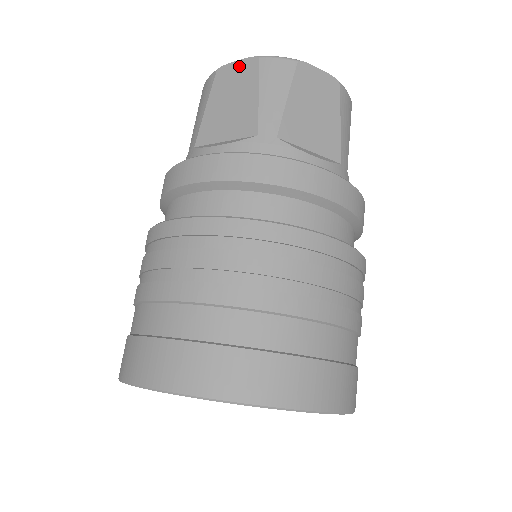
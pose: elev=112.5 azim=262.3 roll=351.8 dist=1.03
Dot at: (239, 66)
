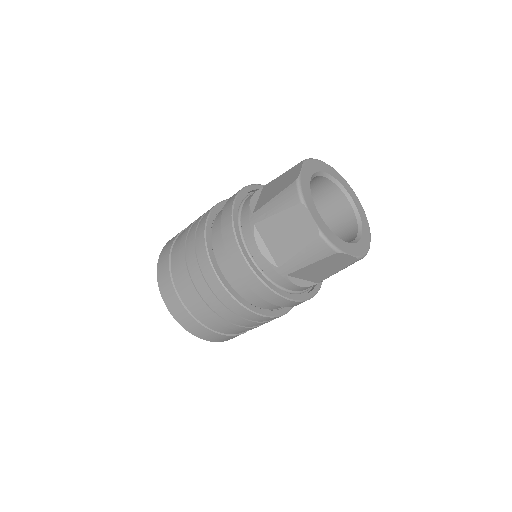
Dot at: (309, 222)
